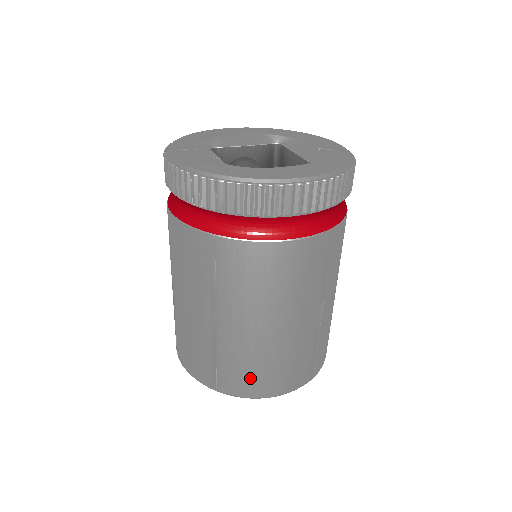
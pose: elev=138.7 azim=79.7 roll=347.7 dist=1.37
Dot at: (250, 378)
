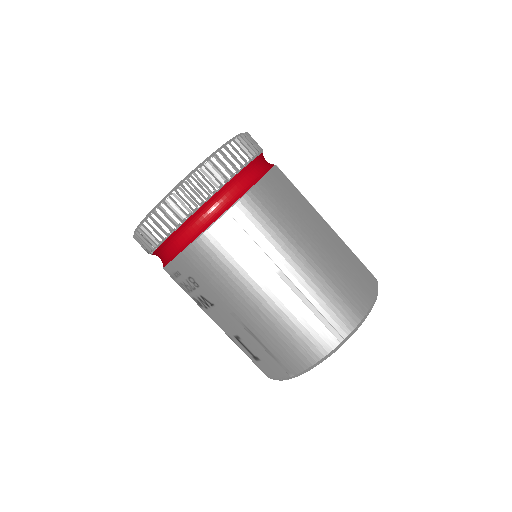
Dot at: (349, 298)
